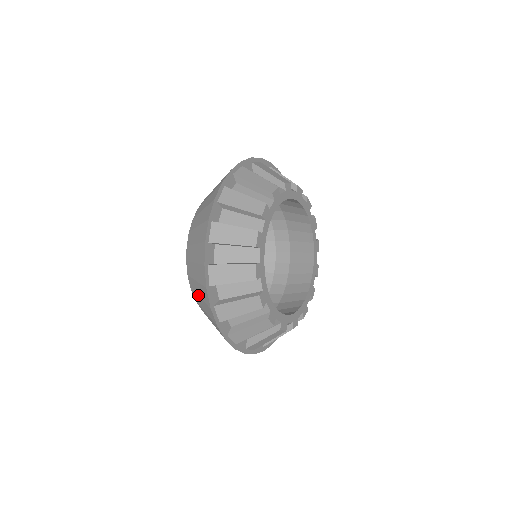
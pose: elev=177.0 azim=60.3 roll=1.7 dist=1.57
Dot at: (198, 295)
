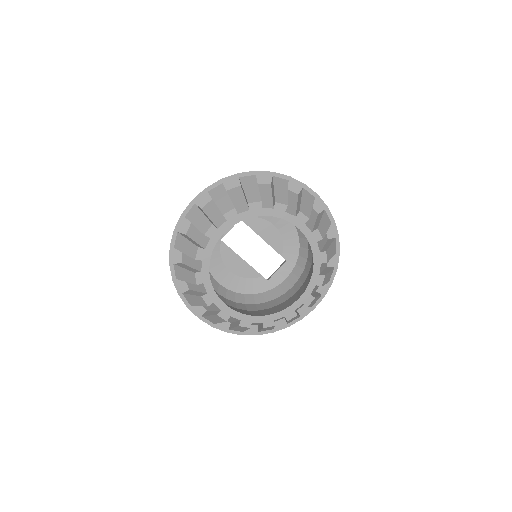
Dot at: occluded
